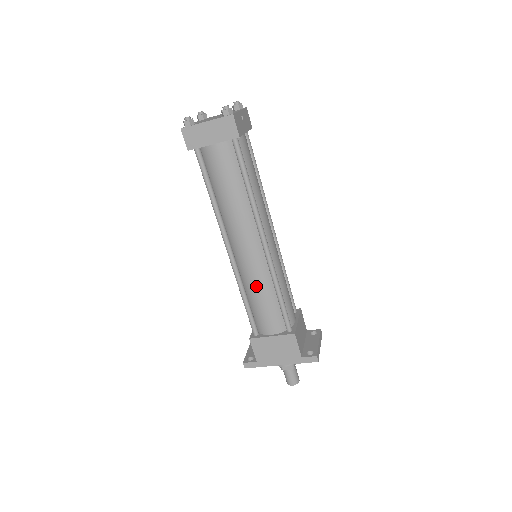
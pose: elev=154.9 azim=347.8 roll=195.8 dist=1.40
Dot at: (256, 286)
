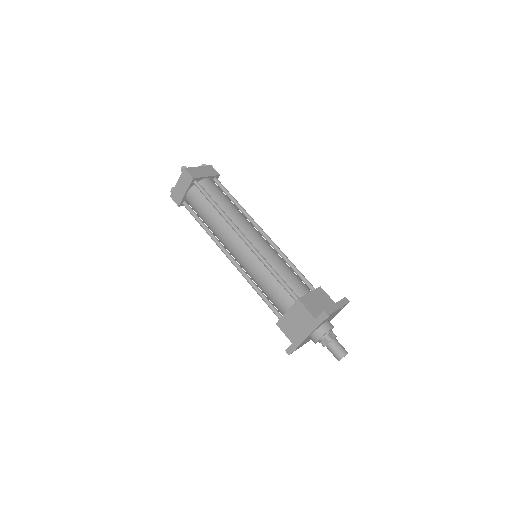
Dot at: (256, 275)
